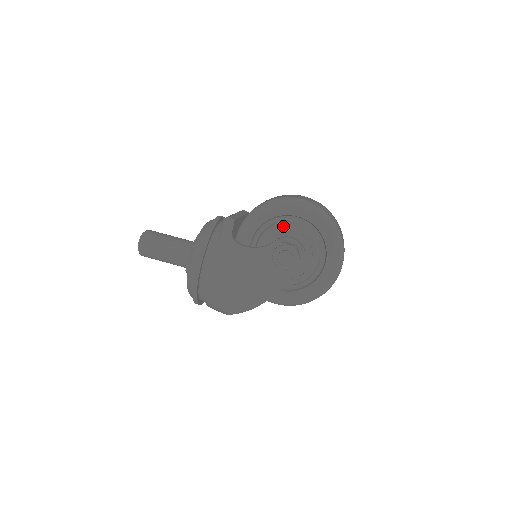
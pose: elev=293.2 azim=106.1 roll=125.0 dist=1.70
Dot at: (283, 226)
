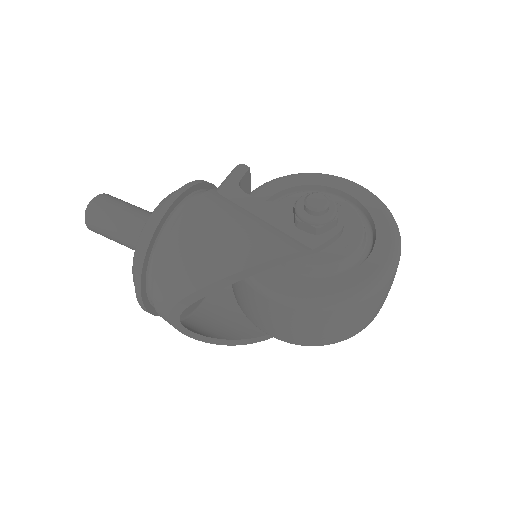
Dot at: occluded
